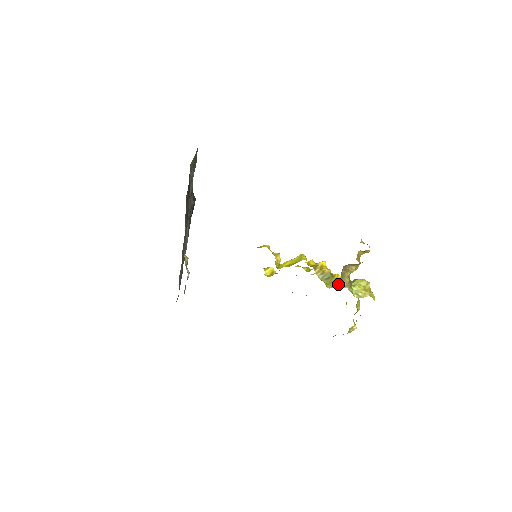
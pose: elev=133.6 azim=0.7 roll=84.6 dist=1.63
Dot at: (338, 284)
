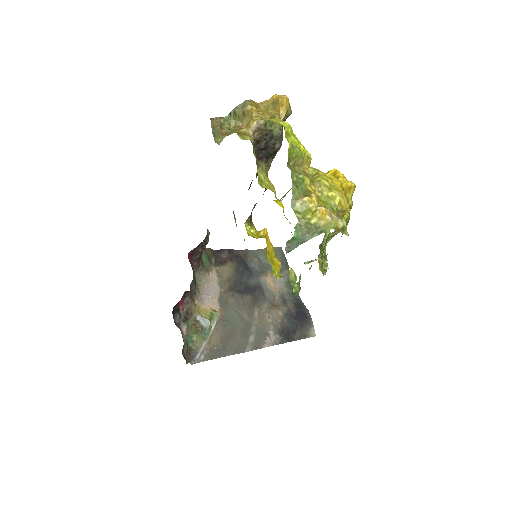
Dot at: occluded
